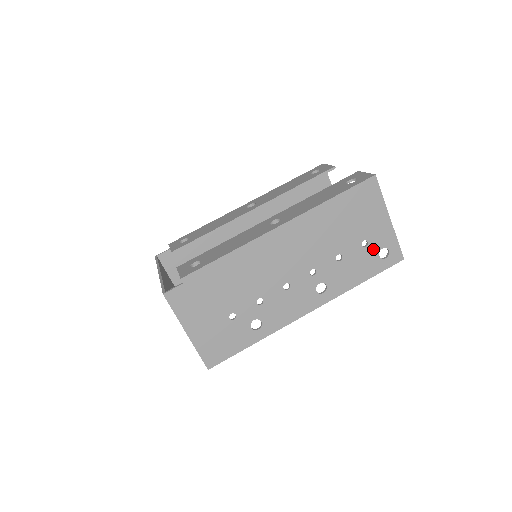
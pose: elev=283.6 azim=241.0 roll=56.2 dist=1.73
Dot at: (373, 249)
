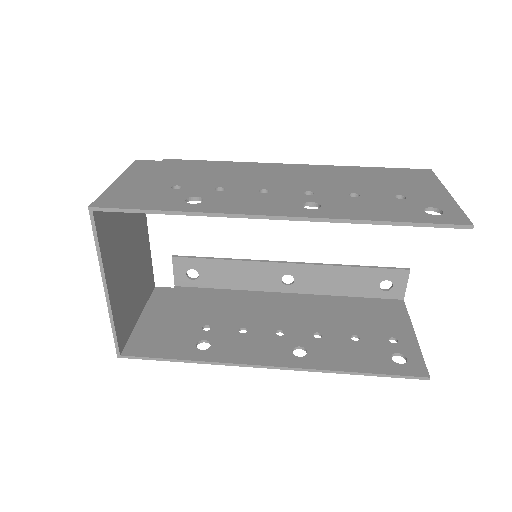
Dot at: (414, 204)
